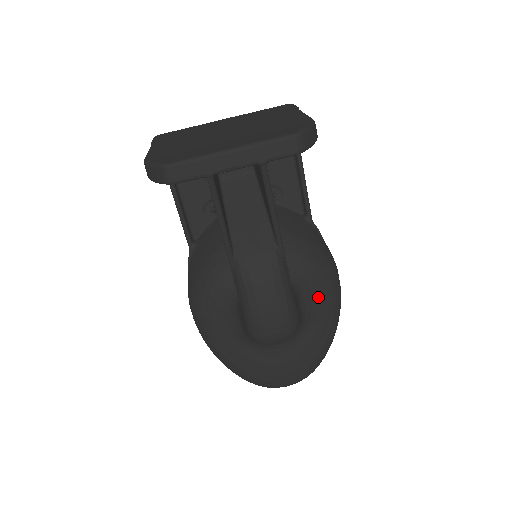
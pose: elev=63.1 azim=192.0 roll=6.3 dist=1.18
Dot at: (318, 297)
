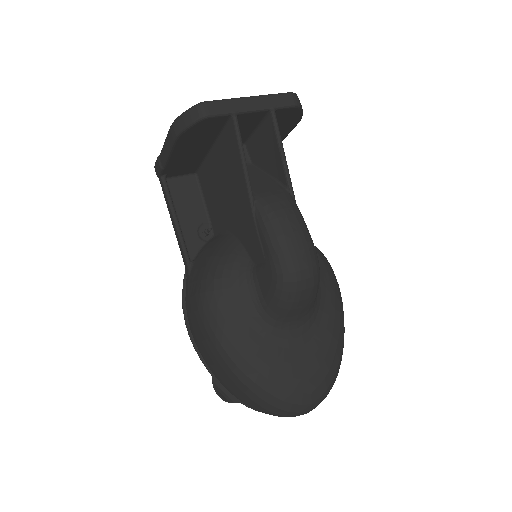
Dot at: (323, 277)
